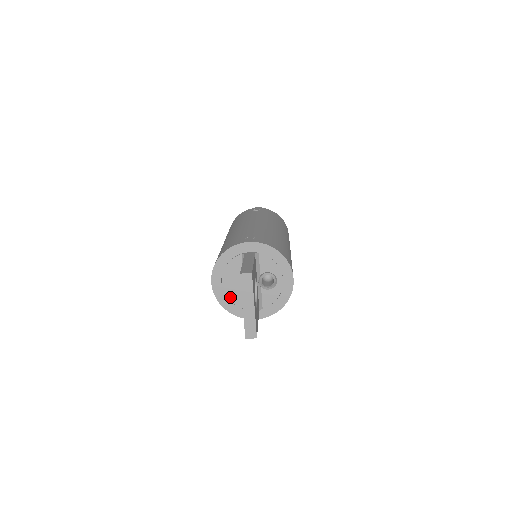
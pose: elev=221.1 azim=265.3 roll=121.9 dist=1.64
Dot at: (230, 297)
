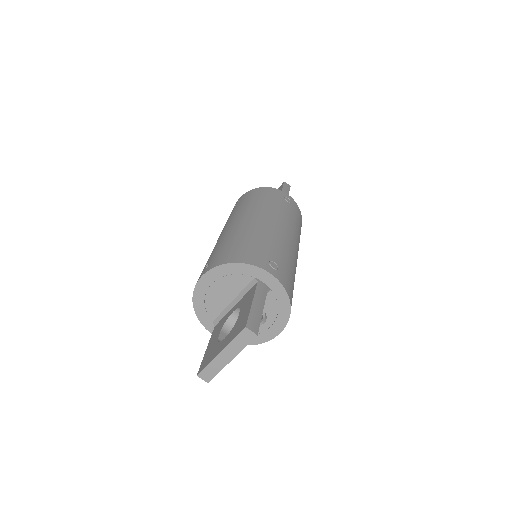
Dot at: (208, 301)
